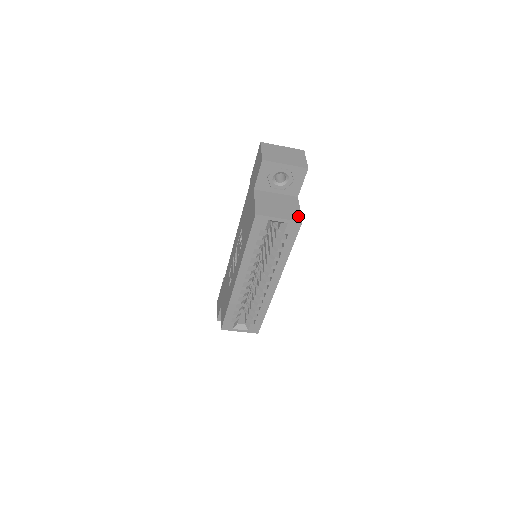
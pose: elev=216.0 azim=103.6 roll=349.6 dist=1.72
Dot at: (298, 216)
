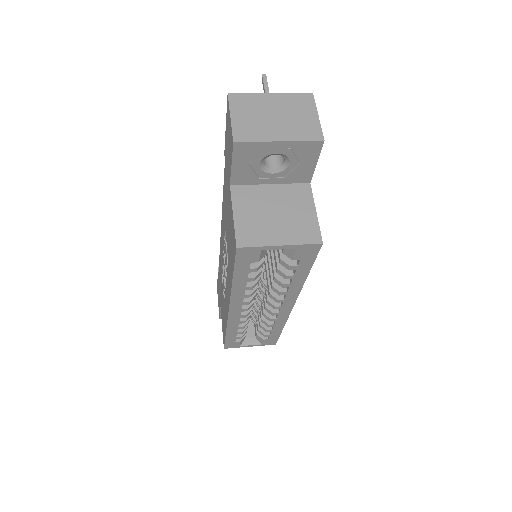
Dot at: (314, 231)
